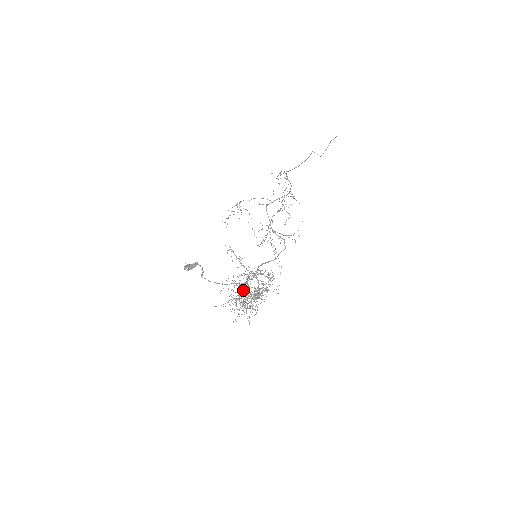
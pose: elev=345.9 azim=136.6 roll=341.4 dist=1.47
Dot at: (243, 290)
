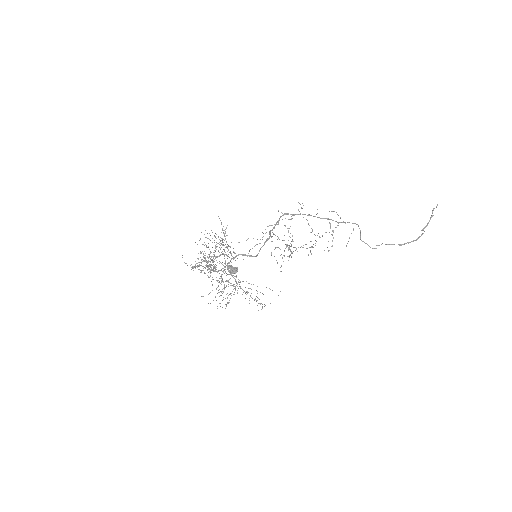
Dot at: occluded
